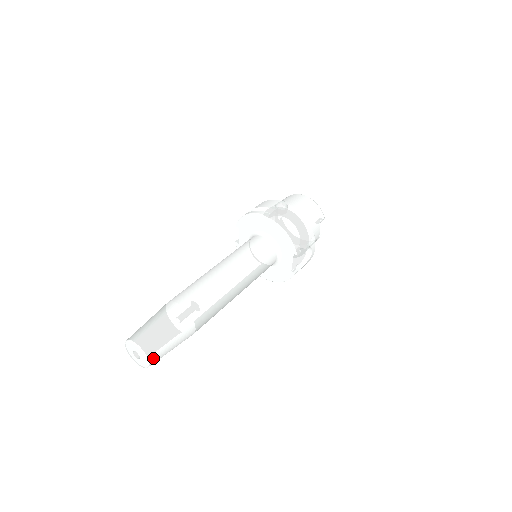
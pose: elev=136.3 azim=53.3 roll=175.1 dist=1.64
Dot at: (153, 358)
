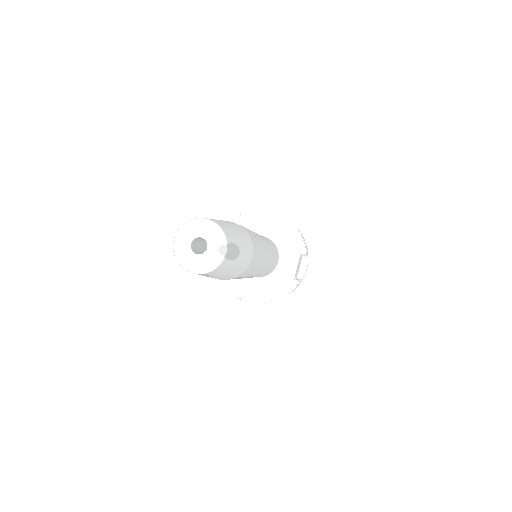
Dot at: (229, 250)
